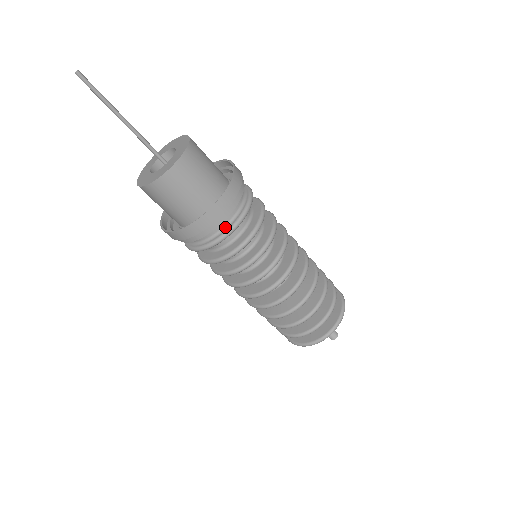
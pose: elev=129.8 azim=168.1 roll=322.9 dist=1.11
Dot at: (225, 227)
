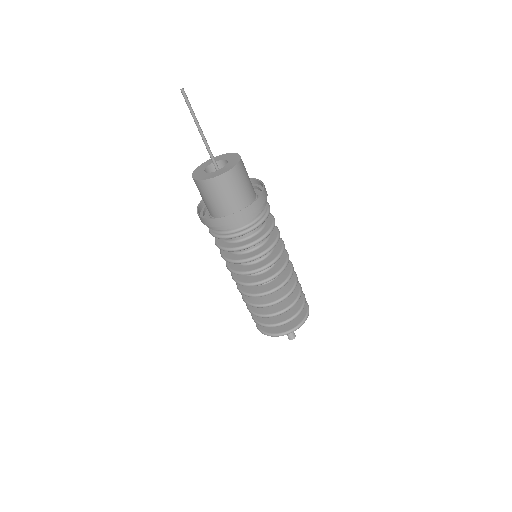
Dot at: (265, 206)
